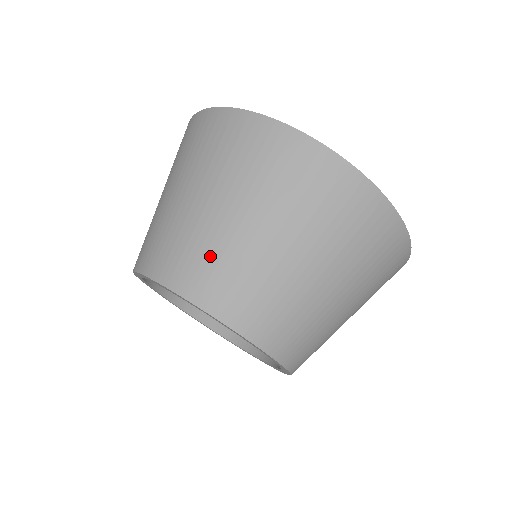
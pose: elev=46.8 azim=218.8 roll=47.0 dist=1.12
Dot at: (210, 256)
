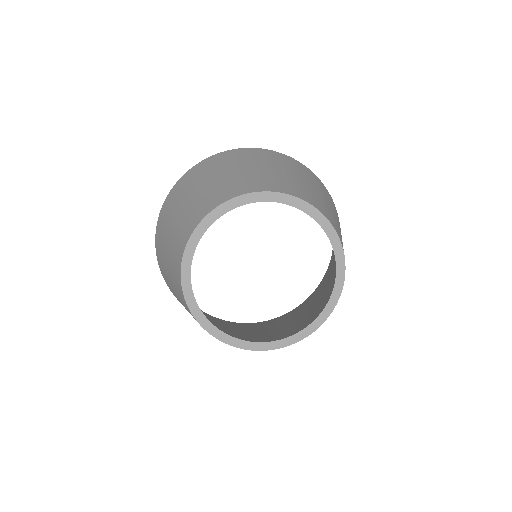
Dot at: (328, 210)
